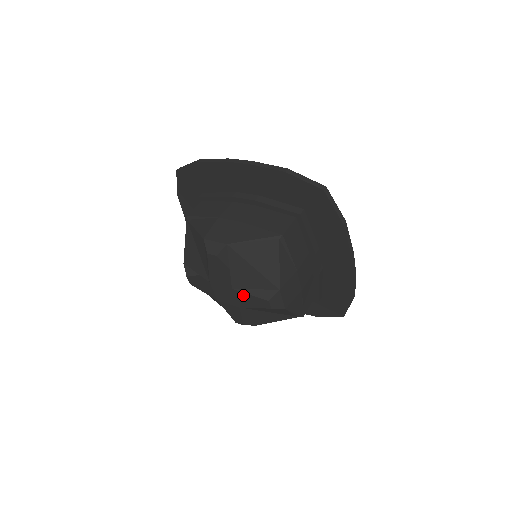
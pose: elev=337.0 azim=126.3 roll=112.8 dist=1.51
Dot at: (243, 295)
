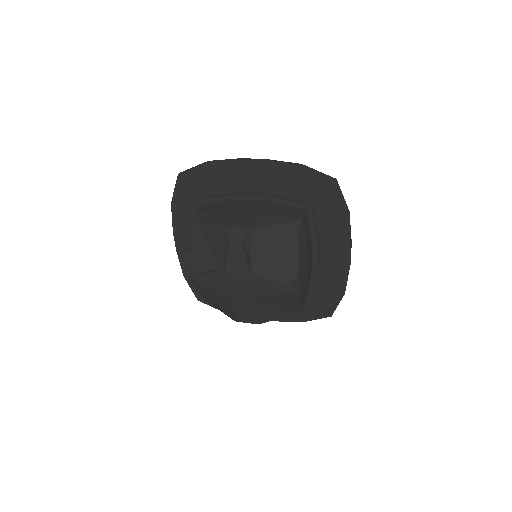
Dot at: (261, 282)
